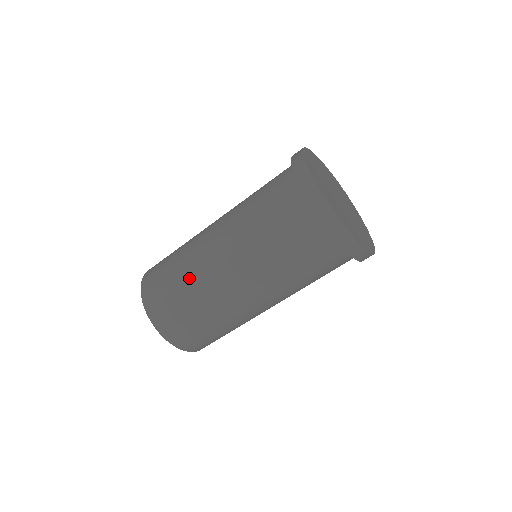
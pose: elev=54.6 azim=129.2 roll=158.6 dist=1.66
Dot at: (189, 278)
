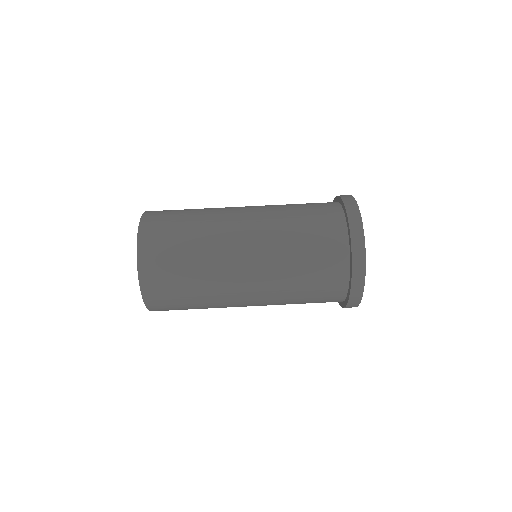
Dot at: (203, 233)
